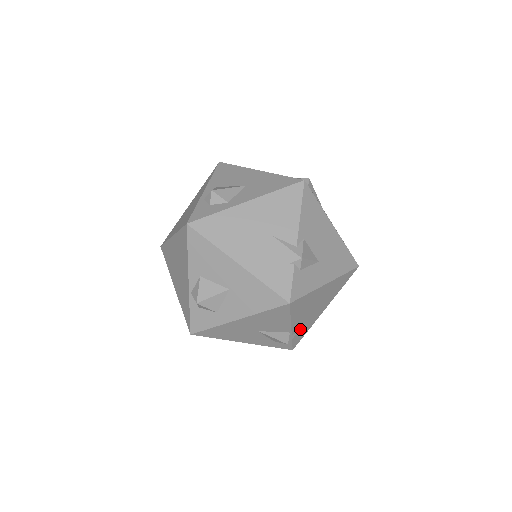
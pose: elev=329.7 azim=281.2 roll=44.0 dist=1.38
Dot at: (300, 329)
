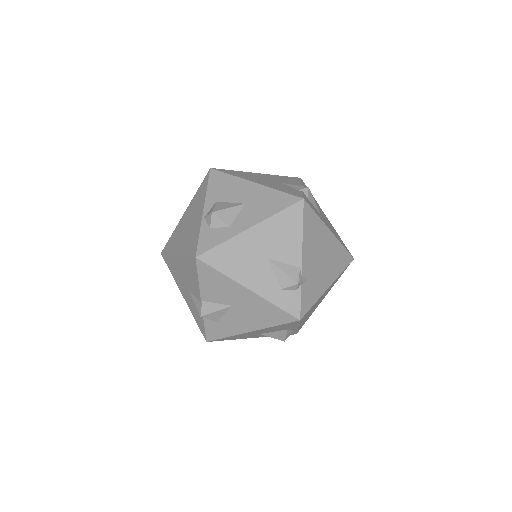
Dot at: (308, 281)
